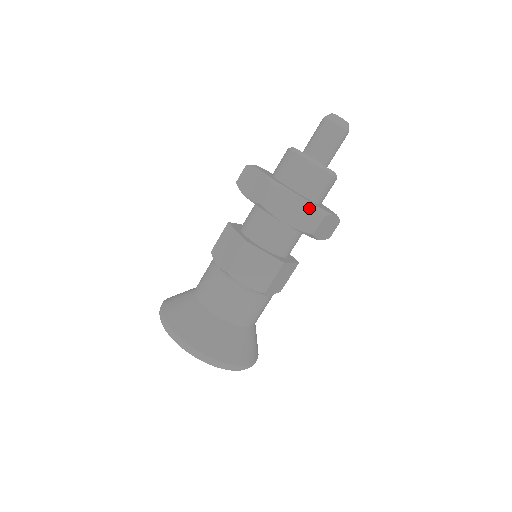
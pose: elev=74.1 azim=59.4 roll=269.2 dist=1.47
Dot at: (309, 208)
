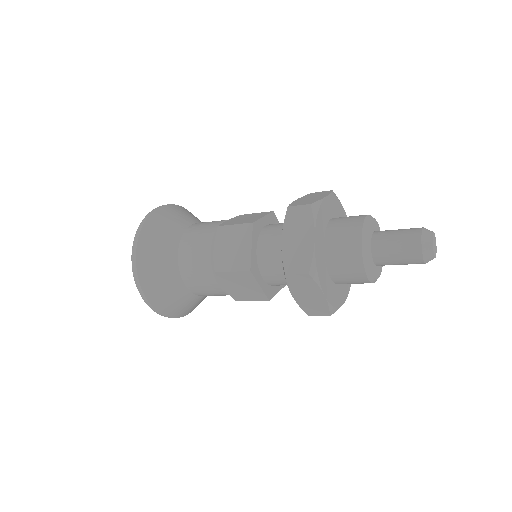
Dot at: (323, 304)
